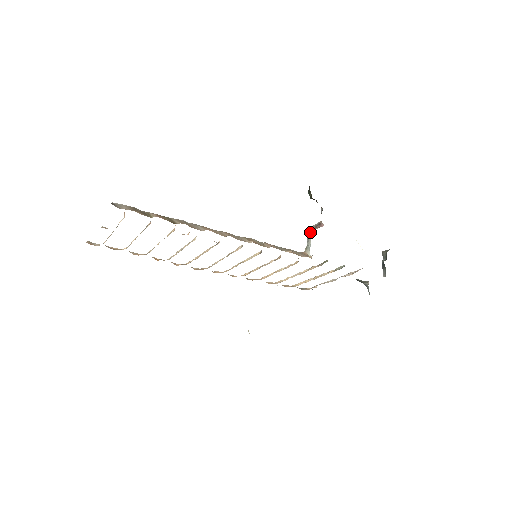
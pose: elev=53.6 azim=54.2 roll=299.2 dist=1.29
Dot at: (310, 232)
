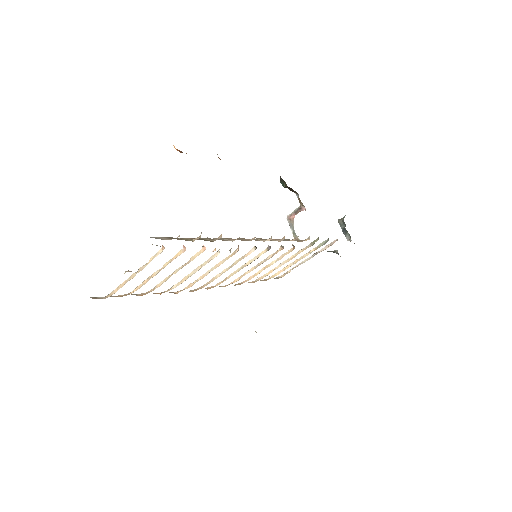
Dot at: (291, 219)
